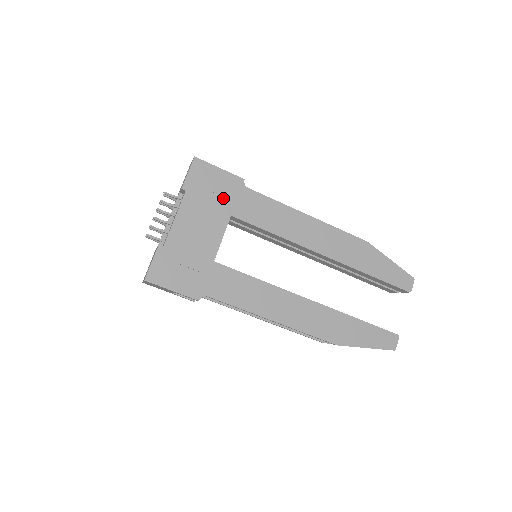
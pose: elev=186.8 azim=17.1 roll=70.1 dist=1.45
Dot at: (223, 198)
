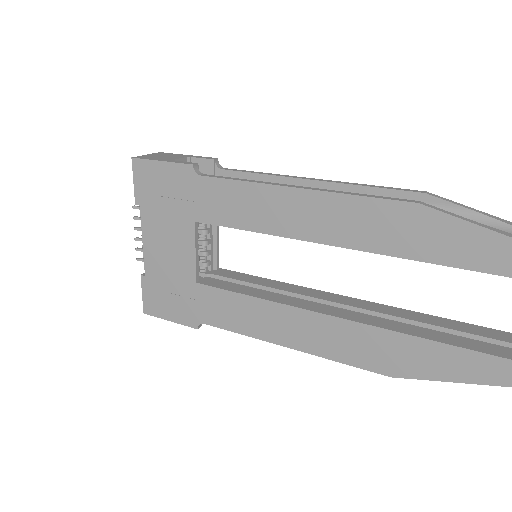
Dot at: (178, 201)
